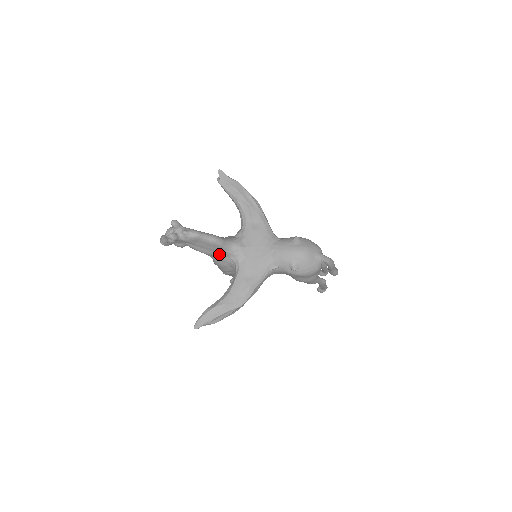
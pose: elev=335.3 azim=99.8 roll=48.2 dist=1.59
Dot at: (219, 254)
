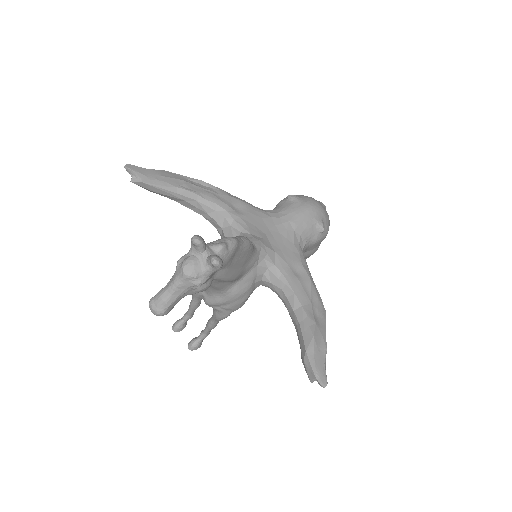
Dot at: (246, 269)
